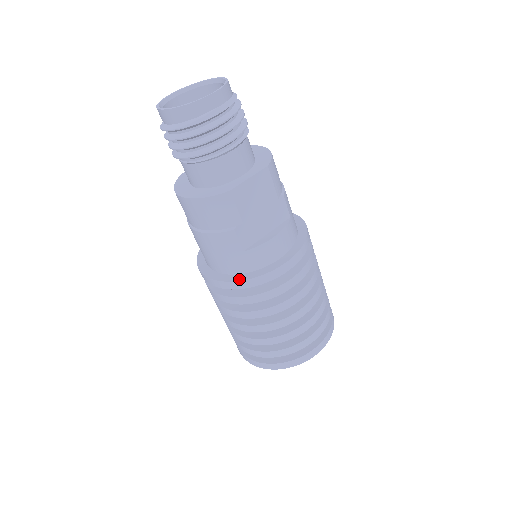
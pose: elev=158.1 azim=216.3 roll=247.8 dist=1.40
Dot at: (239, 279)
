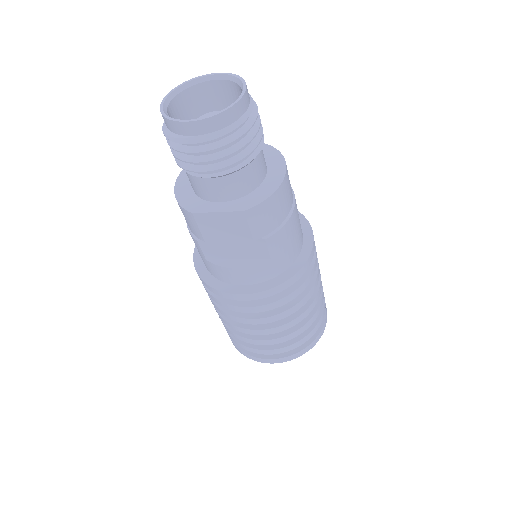
Dot at: (201, 274)
